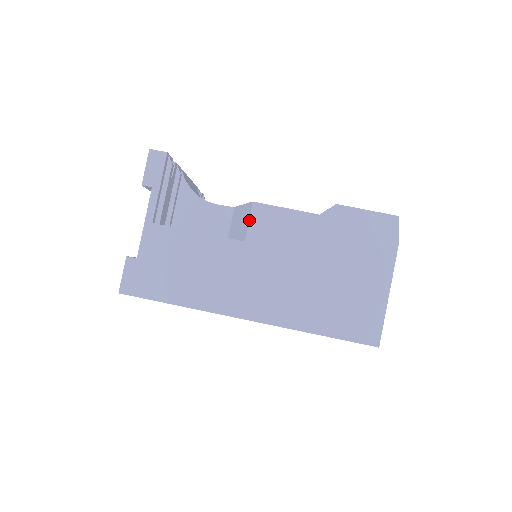
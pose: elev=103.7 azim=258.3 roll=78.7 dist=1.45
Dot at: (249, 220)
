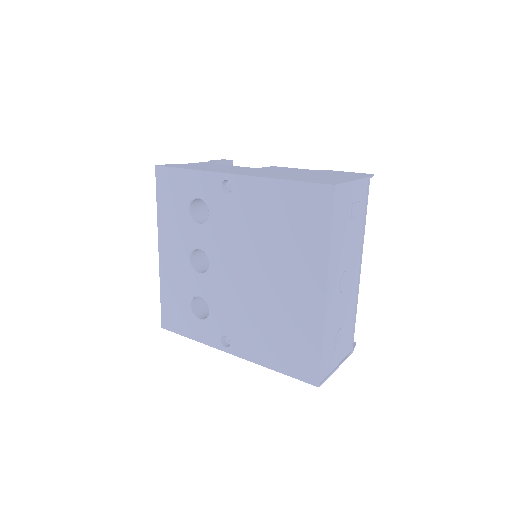
Dot at: (265, 167)
